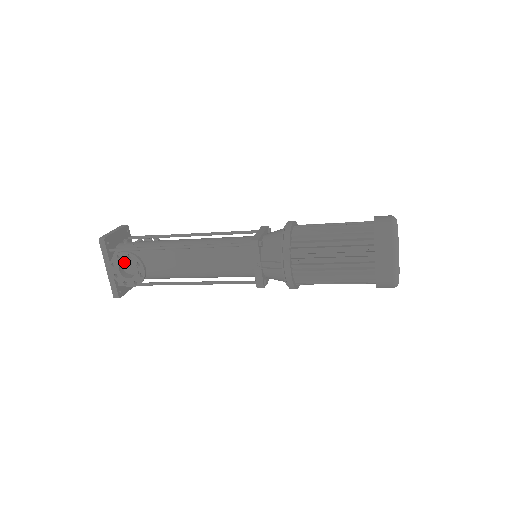
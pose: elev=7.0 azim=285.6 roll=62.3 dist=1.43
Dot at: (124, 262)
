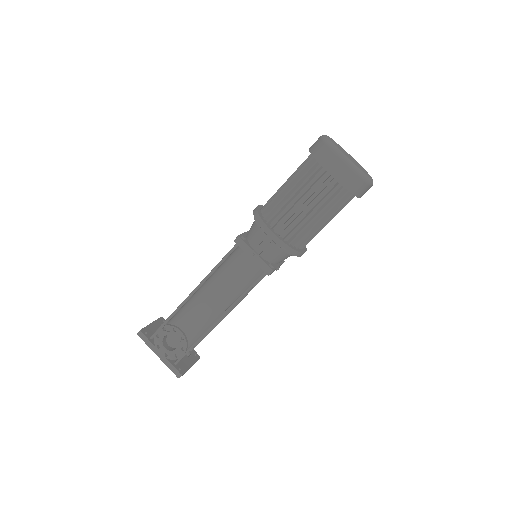
Dot at: (166, 340)
